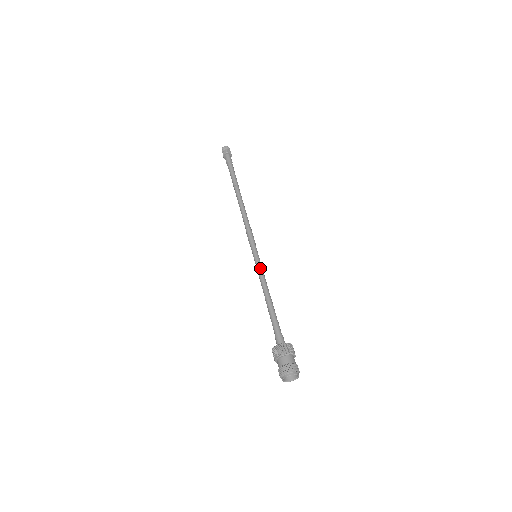
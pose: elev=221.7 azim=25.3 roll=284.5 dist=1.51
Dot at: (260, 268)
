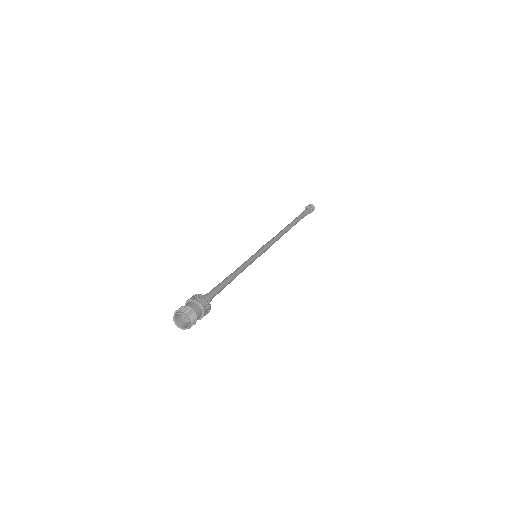
Dot at: (246, 261)
